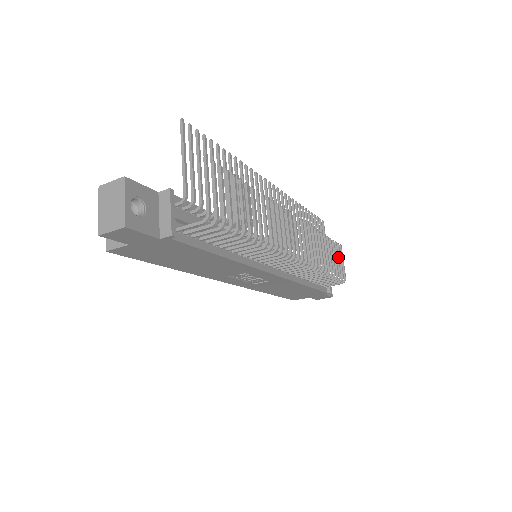
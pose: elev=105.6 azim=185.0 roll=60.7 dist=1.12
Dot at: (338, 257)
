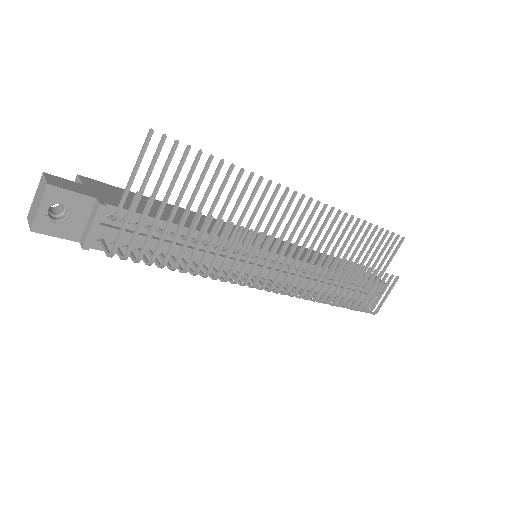
Dot at: (378, 290)
